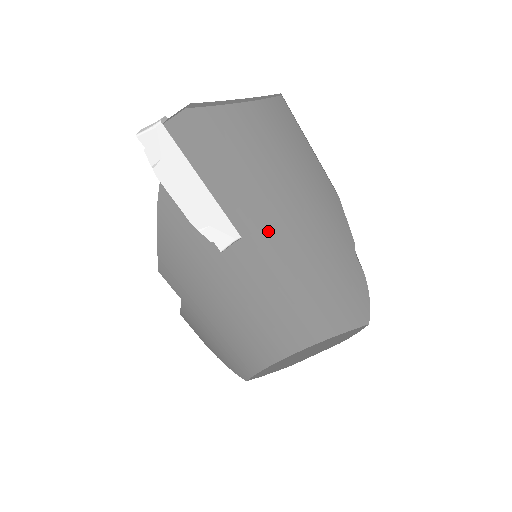
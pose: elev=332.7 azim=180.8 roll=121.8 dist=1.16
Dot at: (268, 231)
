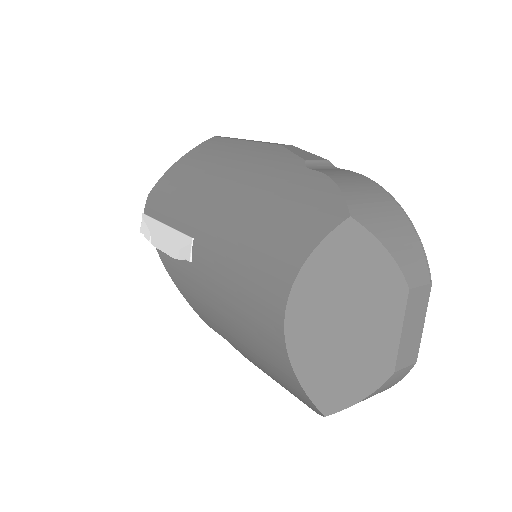
Dot at: (205, 217)
